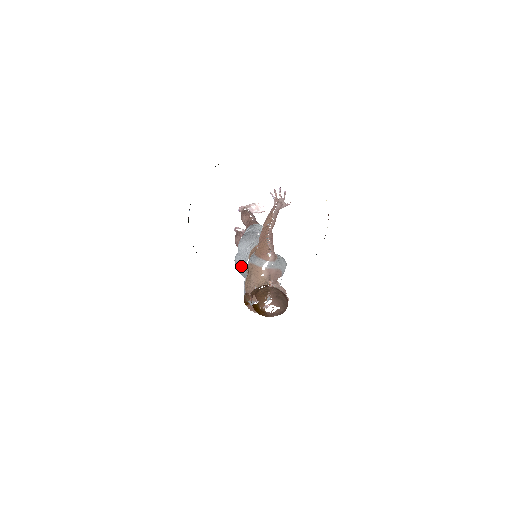
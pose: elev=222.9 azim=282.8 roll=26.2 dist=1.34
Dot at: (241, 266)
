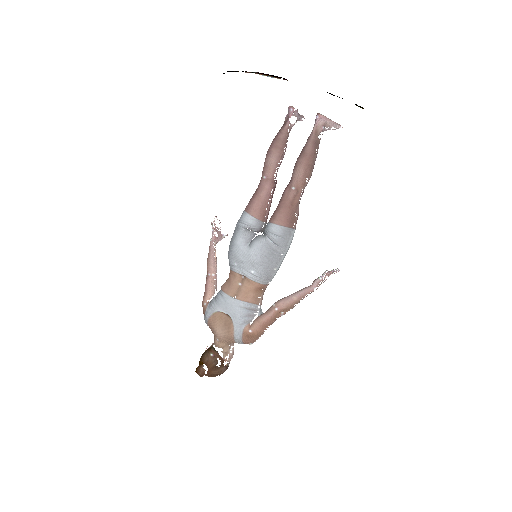
Dot at: (234, 260)
